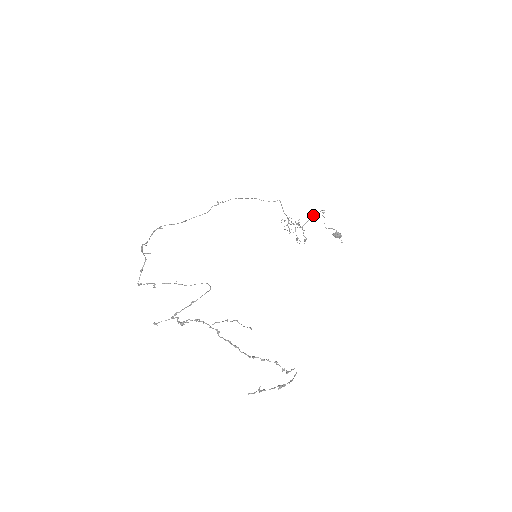
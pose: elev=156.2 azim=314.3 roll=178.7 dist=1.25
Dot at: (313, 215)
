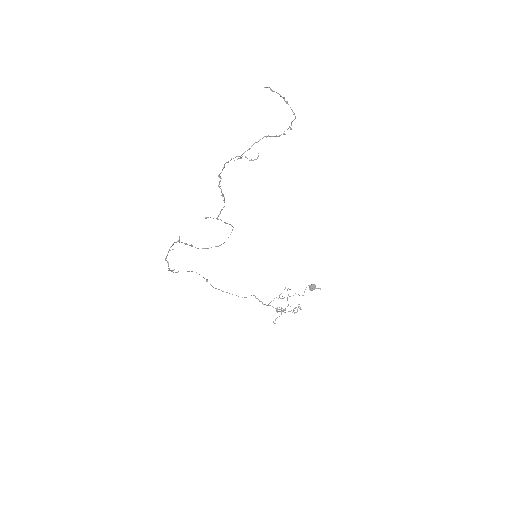
Dot at: (287, 297)
